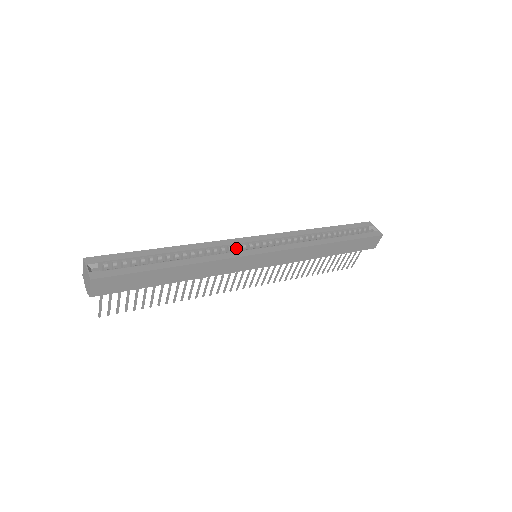
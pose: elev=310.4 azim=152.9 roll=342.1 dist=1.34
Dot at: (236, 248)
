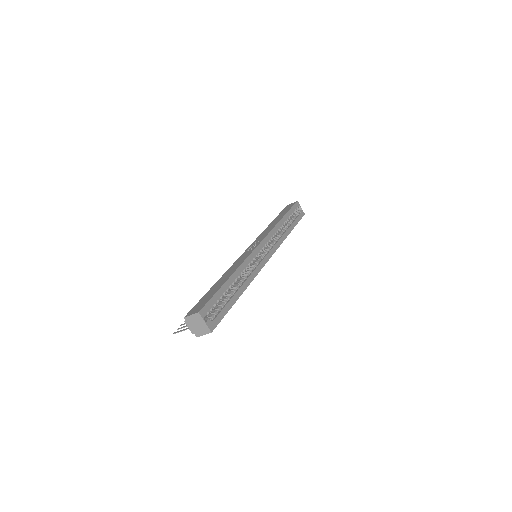
Dot at: occluded
